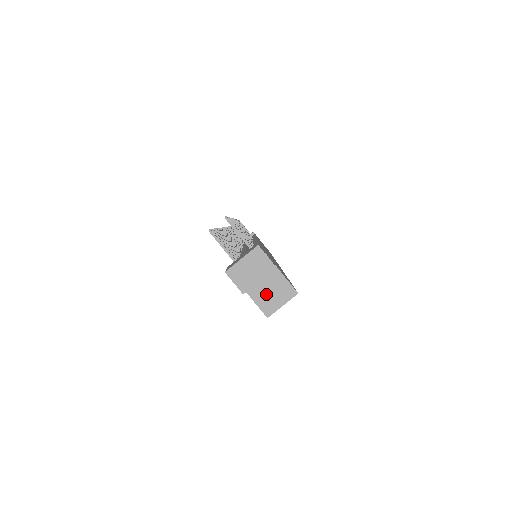
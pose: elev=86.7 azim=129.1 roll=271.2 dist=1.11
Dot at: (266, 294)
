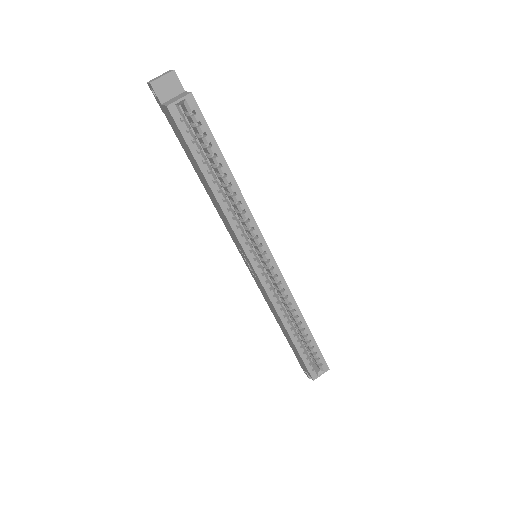
Dot at: (173, 100)
